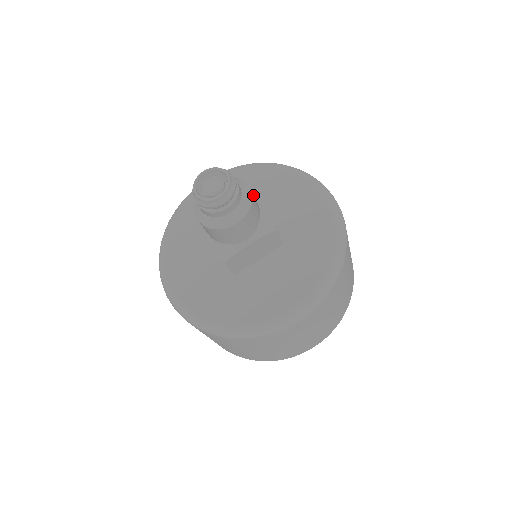
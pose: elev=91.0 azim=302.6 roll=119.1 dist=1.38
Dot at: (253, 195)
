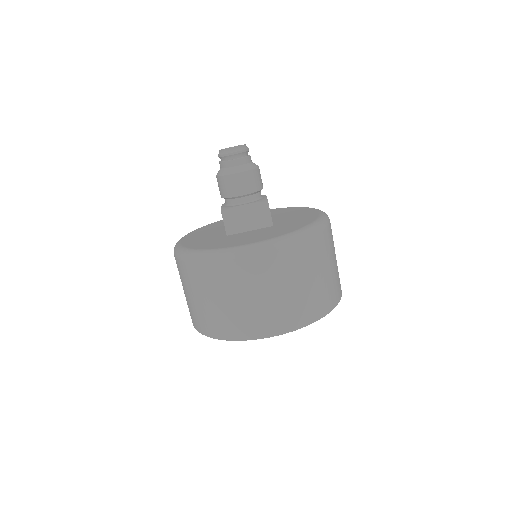
Dot at: (259, 172)
